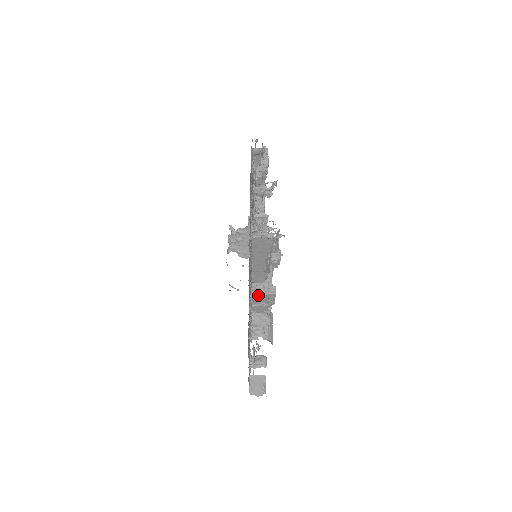
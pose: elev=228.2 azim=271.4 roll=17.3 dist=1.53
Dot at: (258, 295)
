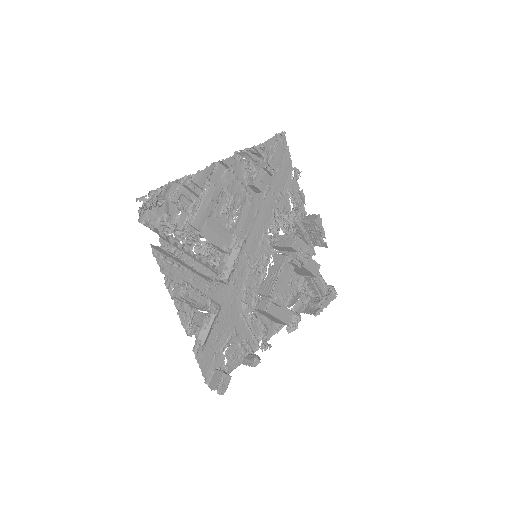
Dot at: (175, 296)
